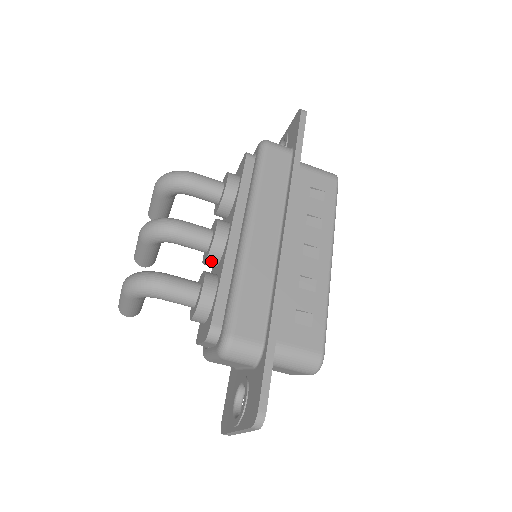
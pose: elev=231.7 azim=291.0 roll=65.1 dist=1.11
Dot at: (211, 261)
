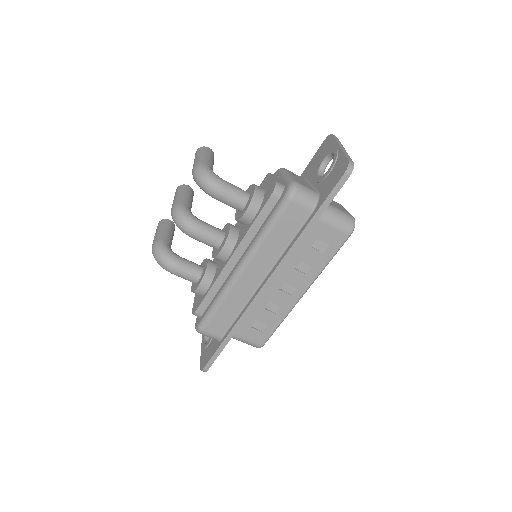
Dot at: occluded
